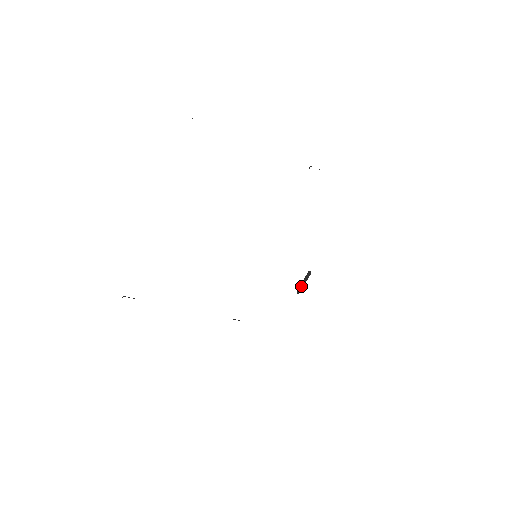
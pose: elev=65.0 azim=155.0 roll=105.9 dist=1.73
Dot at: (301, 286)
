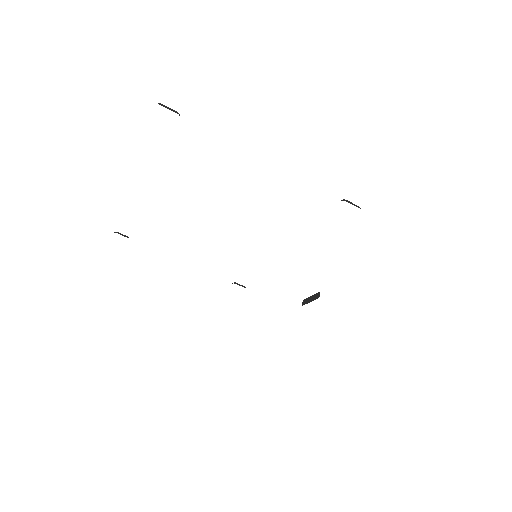
Dot at: (307, 300)
